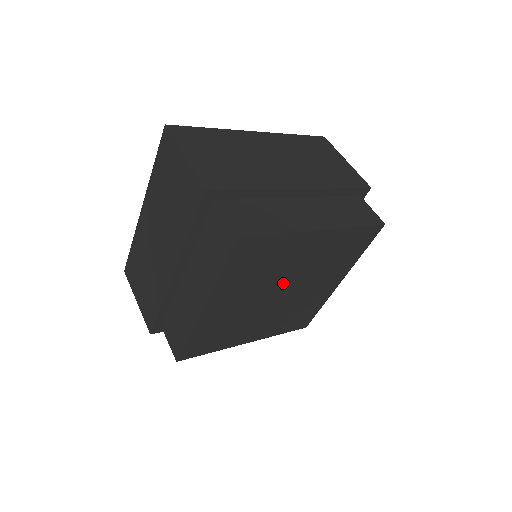
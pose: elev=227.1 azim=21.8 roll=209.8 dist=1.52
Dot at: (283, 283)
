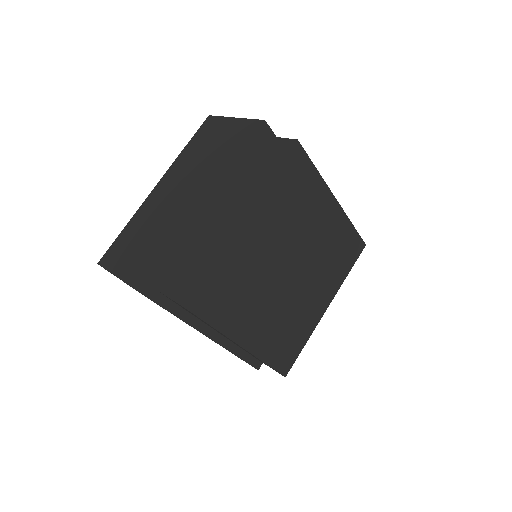
Dot at: (297, 254)
